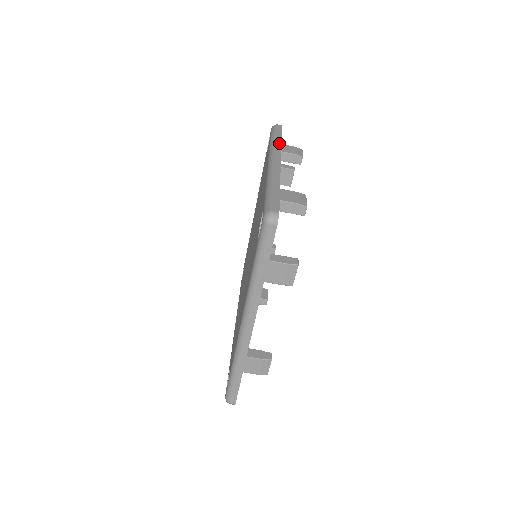
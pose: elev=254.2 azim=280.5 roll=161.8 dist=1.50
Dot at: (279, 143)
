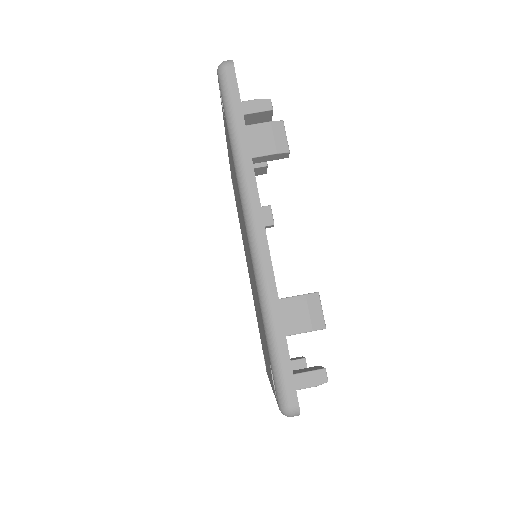
Dot at: occluded
